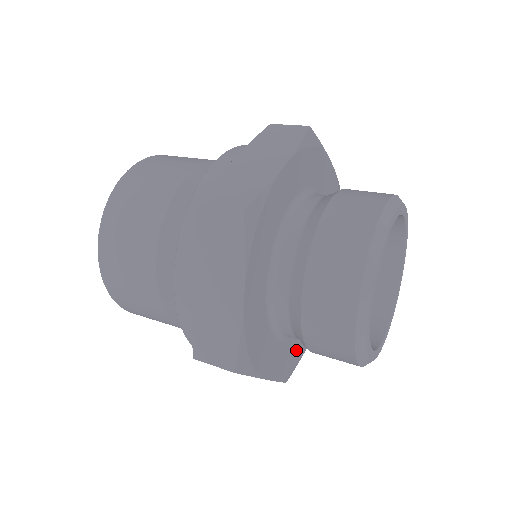
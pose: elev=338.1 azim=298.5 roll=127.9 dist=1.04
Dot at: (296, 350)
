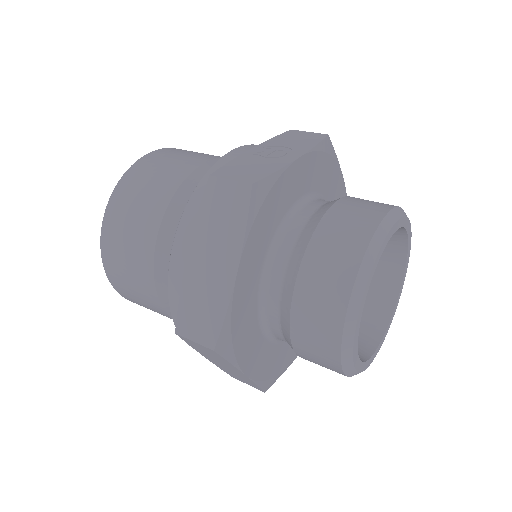
Dot at: occluded
